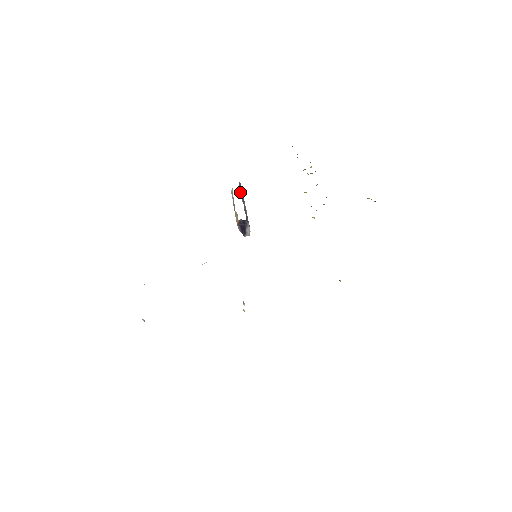
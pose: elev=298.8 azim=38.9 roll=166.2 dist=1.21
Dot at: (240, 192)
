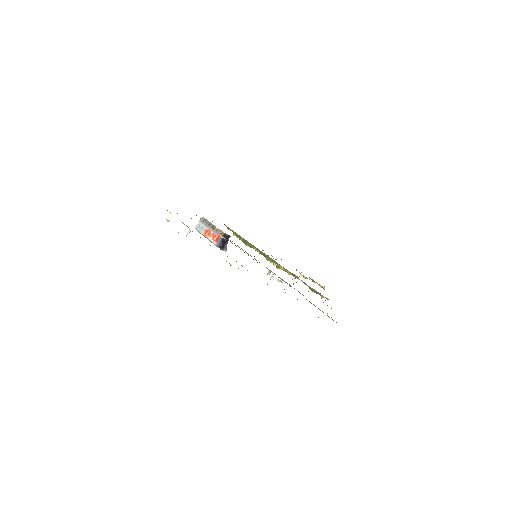
Dot at: occluded
